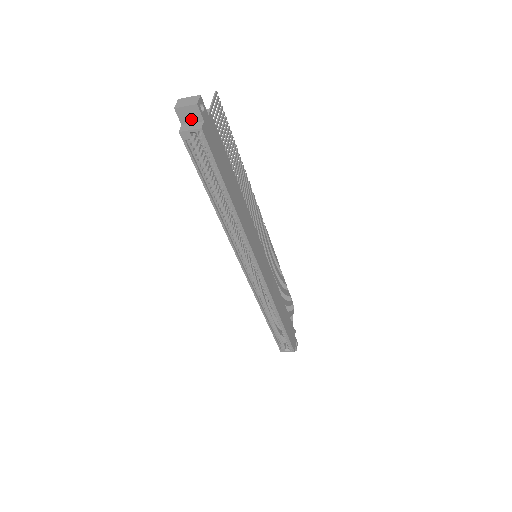
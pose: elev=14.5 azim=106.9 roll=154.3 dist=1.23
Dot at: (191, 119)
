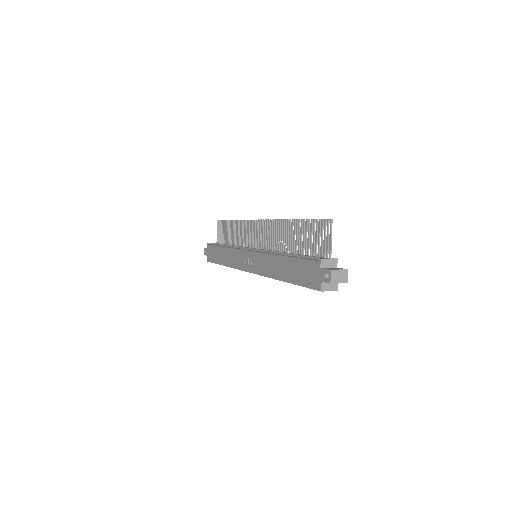
Dot at: occluded
